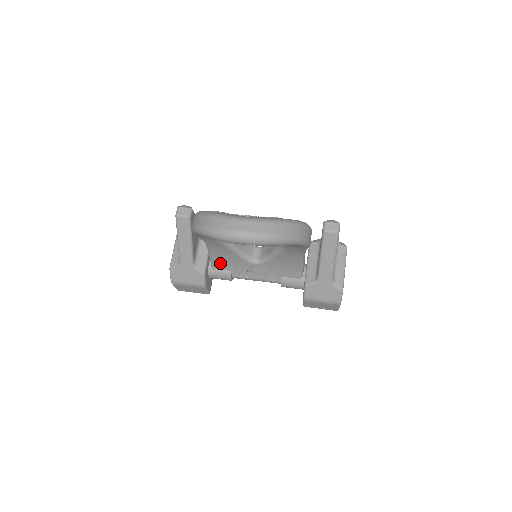
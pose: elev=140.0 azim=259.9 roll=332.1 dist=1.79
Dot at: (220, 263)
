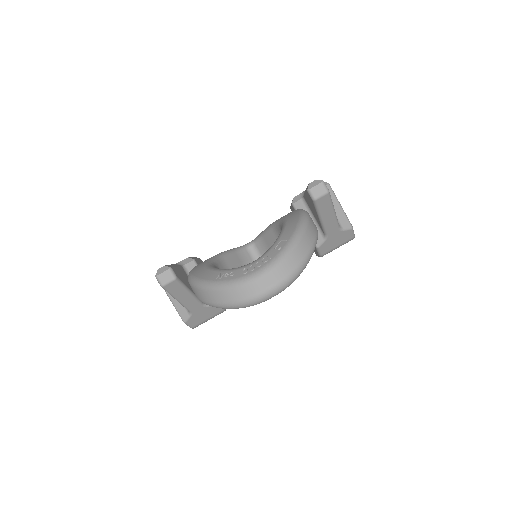
Dot at: occluded
